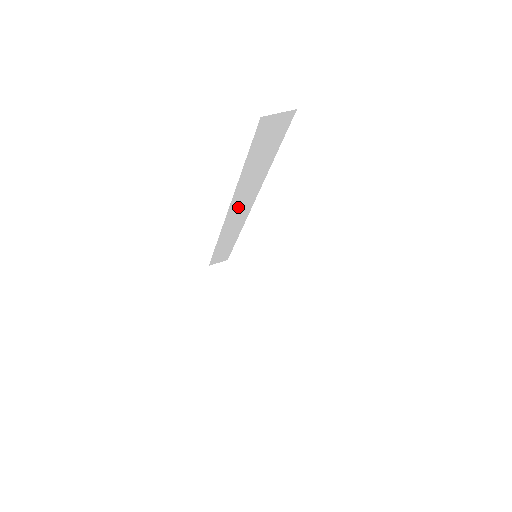
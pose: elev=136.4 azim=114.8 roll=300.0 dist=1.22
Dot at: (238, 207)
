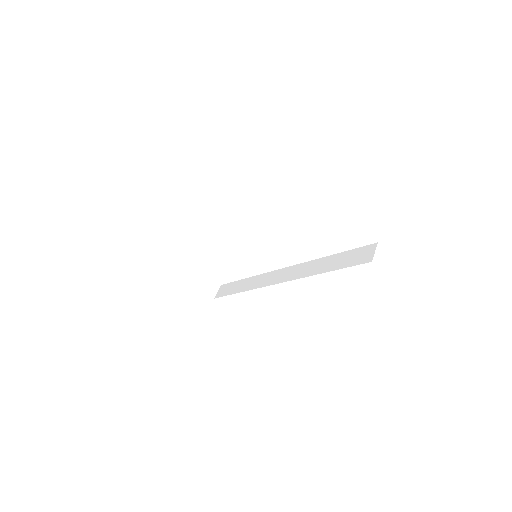
Dot at: occluded
